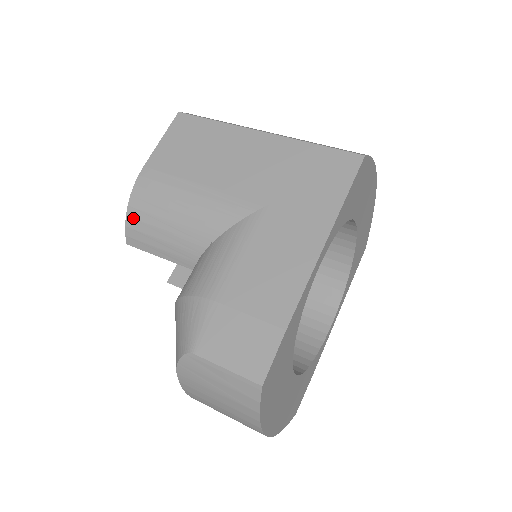
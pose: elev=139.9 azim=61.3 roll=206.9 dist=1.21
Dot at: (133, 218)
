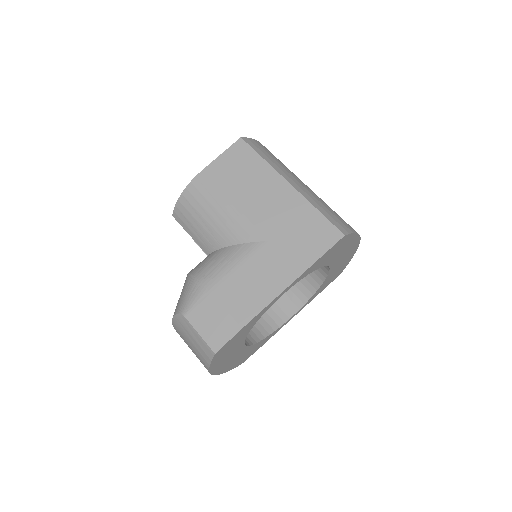
Dot at: (182, 204)
